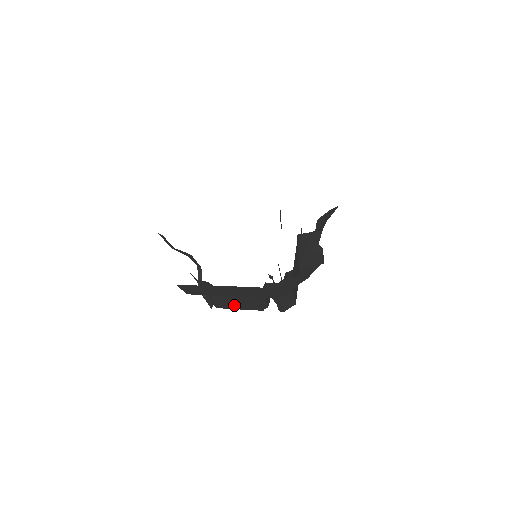
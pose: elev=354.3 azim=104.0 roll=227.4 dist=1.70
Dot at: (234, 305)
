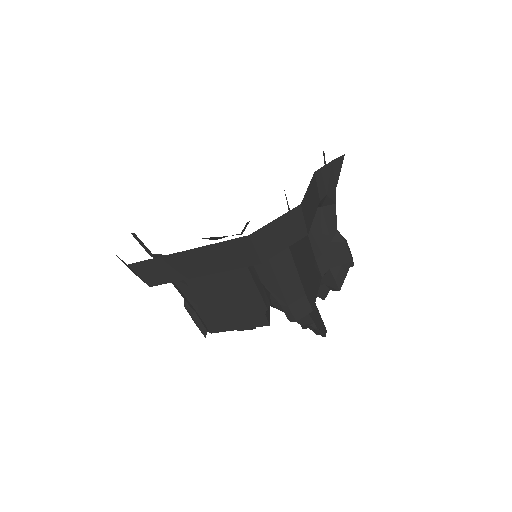
Dot at: (224, 315)
